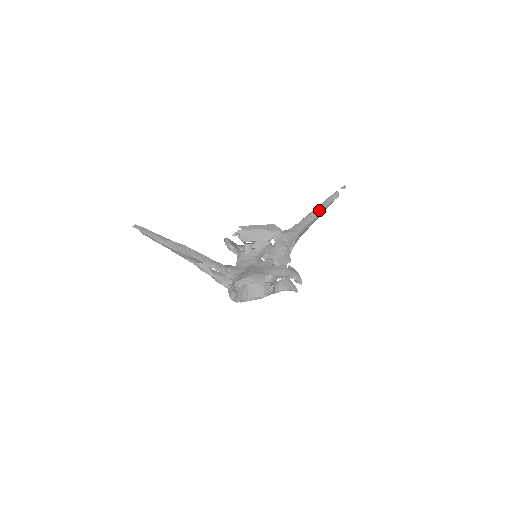
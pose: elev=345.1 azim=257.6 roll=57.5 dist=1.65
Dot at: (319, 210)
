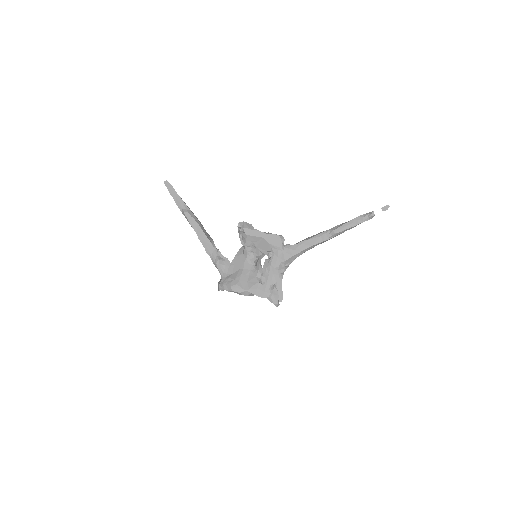
Dot at: (338, 231)
